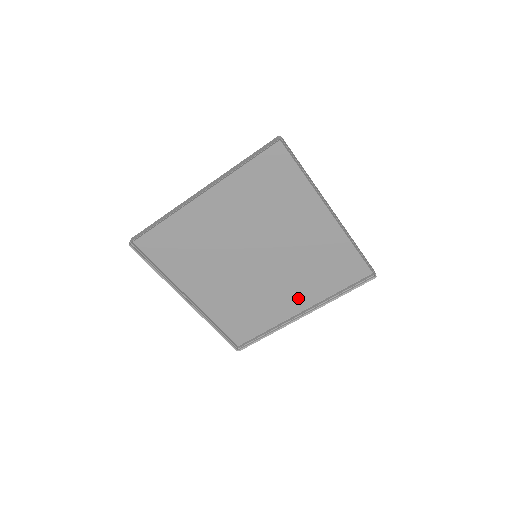
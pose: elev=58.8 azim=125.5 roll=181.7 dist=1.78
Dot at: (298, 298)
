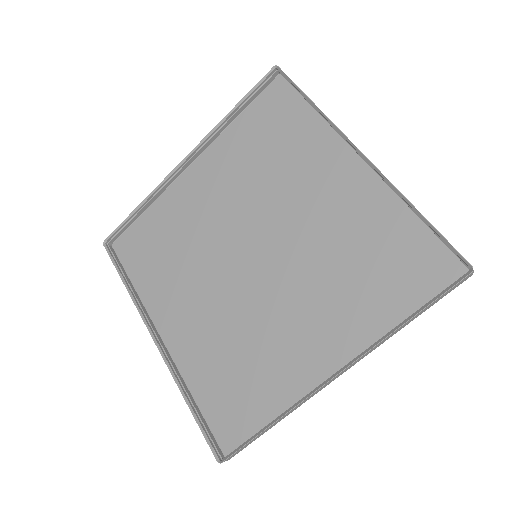
Dot at: (328, 341)
